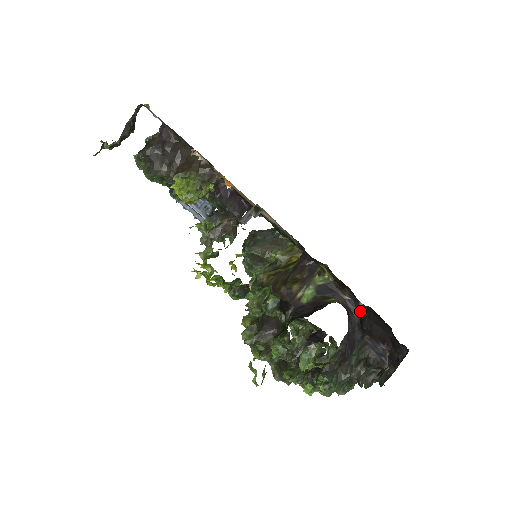
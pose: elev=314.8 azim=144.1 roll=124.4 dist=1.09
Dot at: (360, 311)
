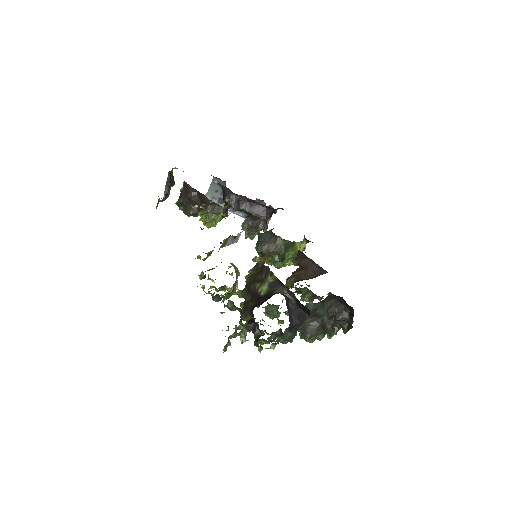
Dot at: occluded
